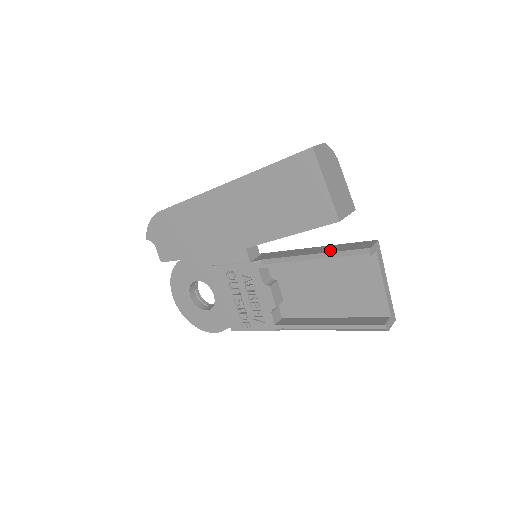
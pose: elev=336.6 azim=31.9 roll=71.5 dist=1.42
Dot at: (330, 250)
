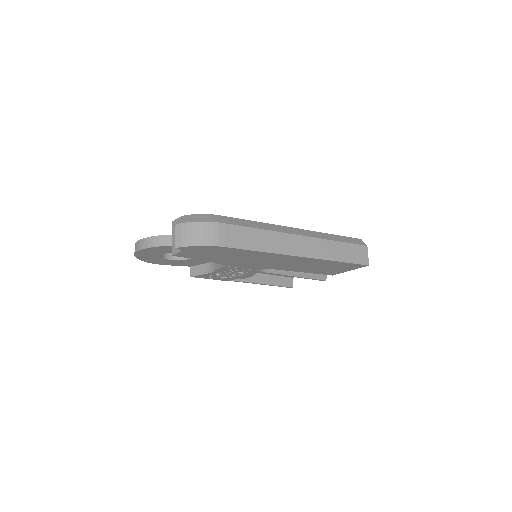
Dot at: occluded
